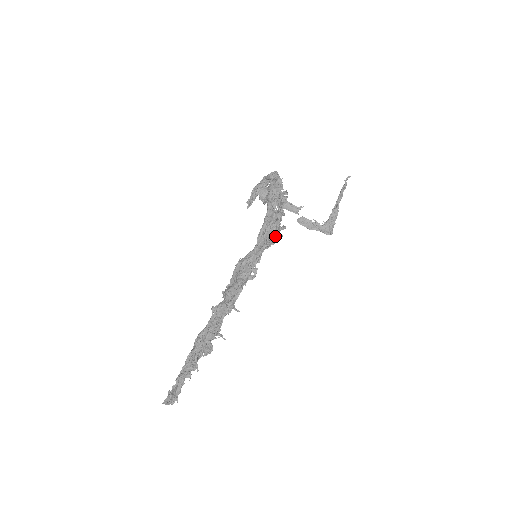
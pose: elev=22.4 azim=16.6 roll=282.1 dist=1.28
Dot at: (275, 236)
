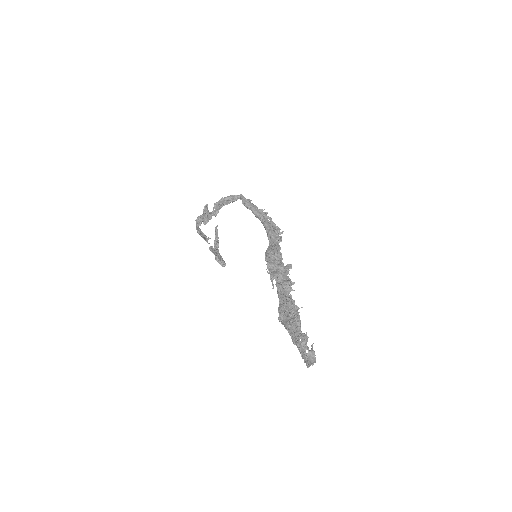
Dot at: occluded
